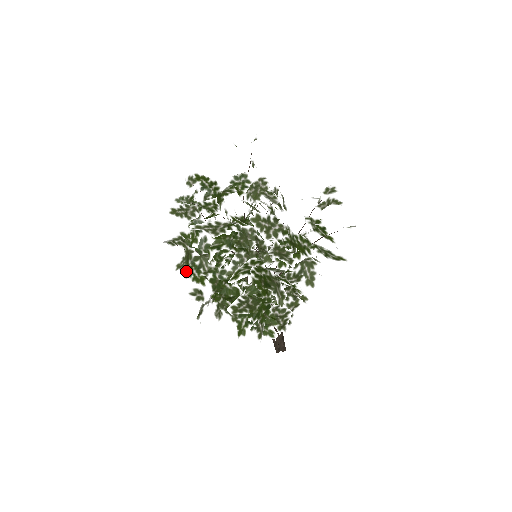
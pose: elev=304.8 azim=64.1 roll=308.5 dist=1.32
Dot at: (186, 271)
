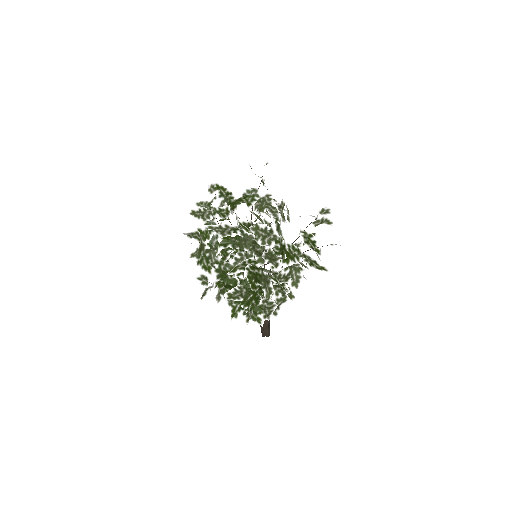
Dot at: (198, 260)
